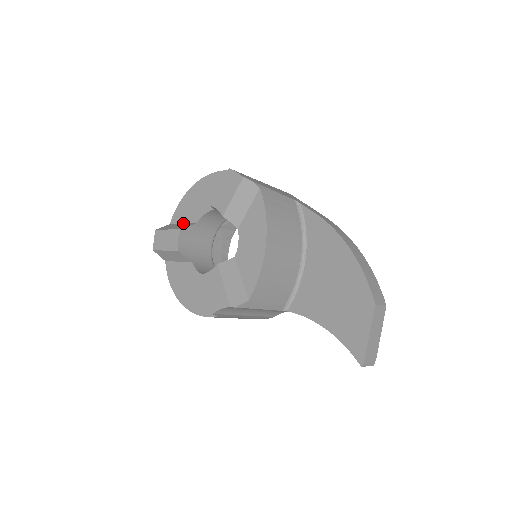
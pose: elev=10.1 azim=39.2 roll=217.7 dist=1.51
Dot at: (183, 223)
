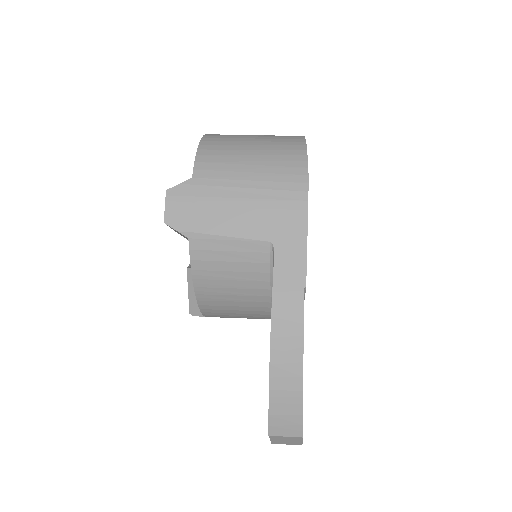
Dot at: occluded
